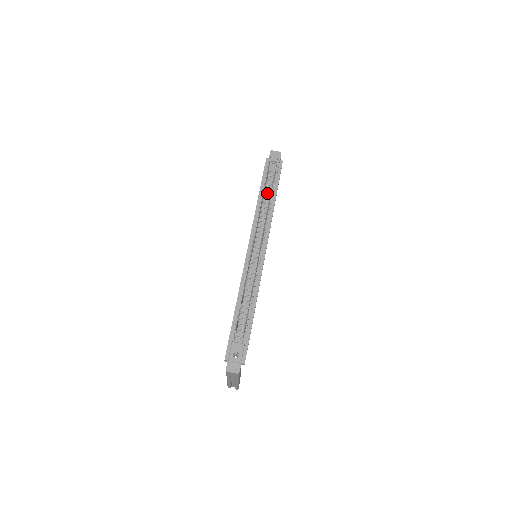
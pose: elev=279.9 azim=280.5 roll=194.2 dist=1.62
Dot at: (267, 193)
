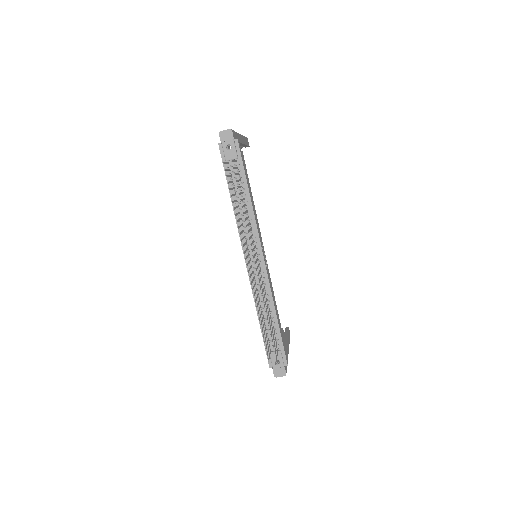
Dot at: (238, 190)
